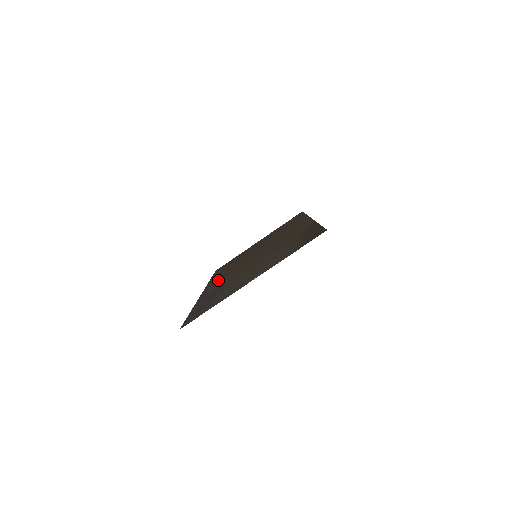
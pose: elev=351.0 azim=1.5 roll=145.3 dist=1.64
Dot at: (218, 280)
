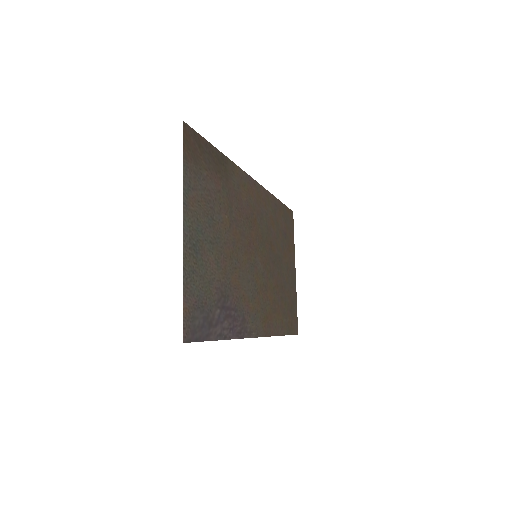
Dot at: (260, 314)
